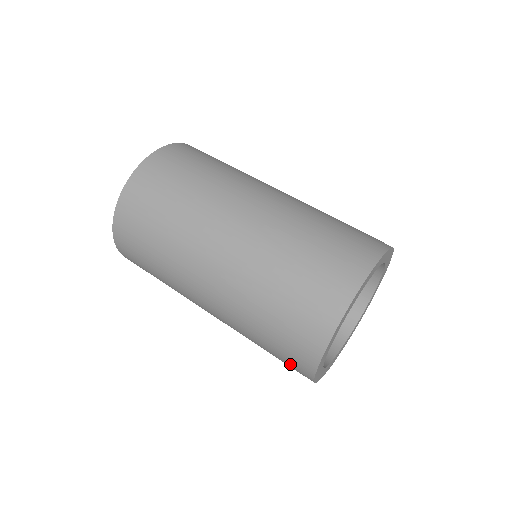
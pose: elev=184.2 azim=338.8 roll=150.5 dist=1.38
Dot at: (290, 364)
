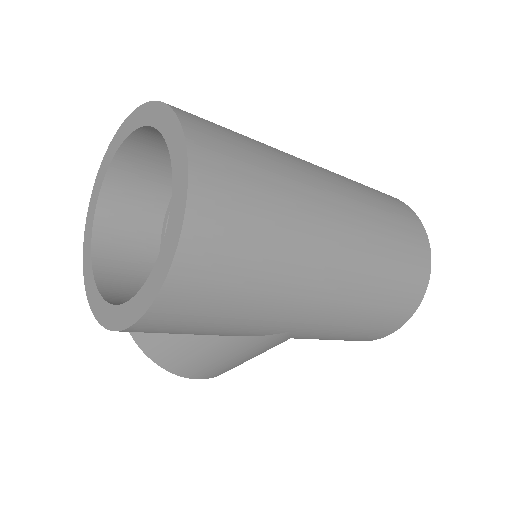
Dot at: (400, 309)
